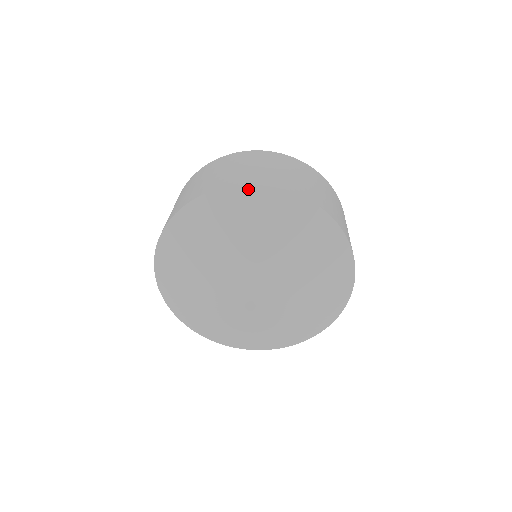
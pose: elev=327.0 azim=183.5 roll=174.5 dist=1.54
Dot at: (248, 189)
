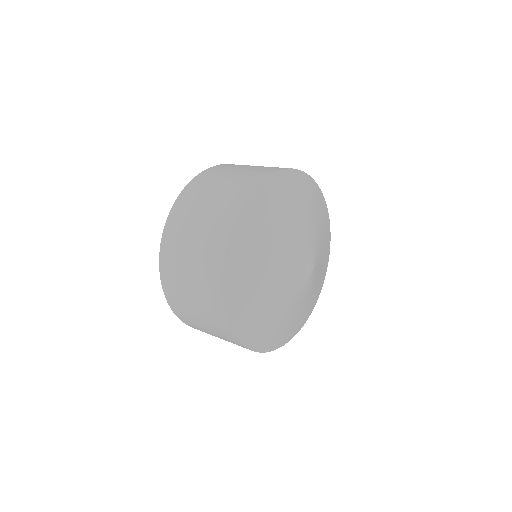
Dot at: (320, 191)
